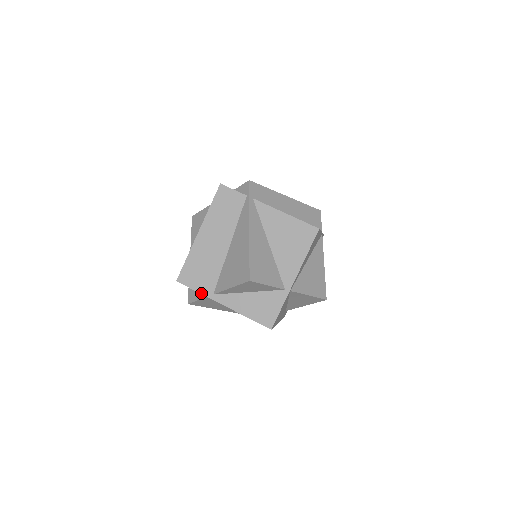
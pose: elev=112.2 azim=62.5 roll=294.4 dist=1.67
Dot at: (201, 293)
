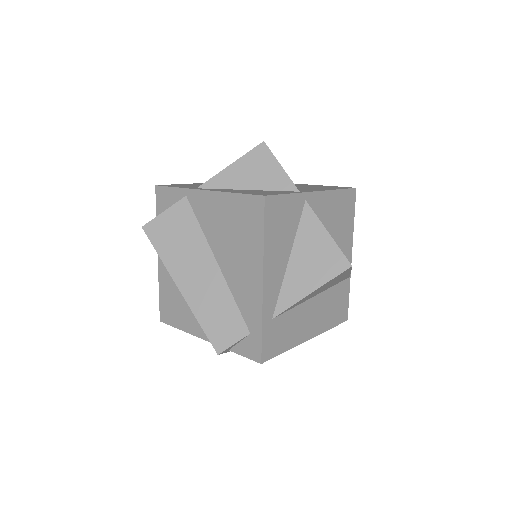
Dot at: (181, 187)
